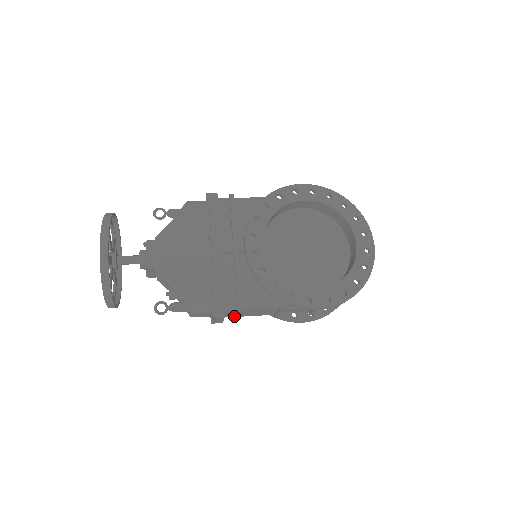
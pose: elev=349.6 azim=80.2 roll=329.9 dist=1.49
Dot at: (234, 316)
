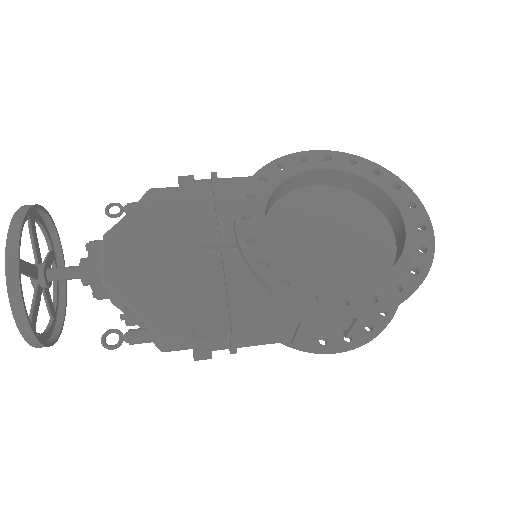
Dot at: (229, 346)
